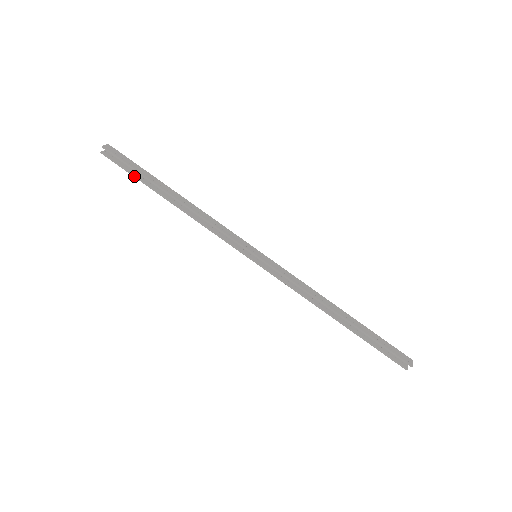
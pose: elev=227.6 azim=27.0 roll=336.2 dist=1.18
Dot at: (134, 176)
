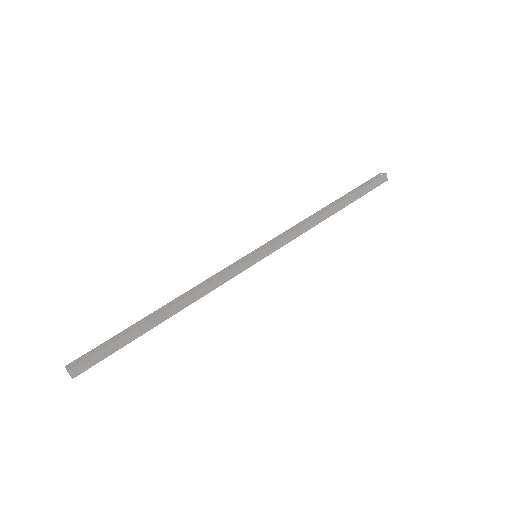
Dot at: occluded
